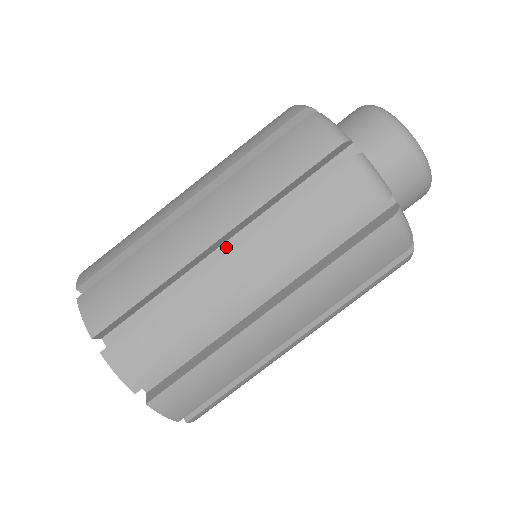
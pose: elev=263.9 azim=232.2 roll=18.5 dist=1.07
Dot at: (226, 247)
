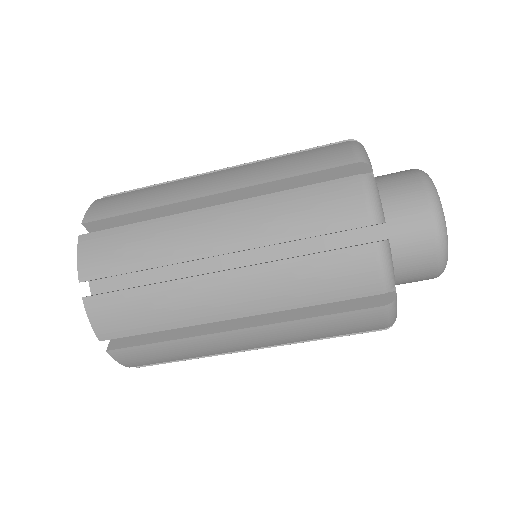
Dot at: (228, 258)
